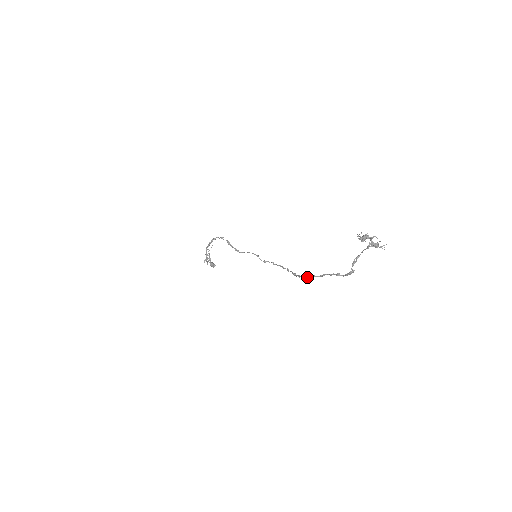
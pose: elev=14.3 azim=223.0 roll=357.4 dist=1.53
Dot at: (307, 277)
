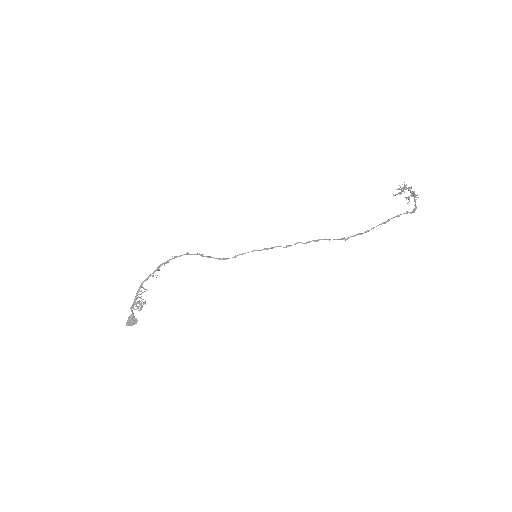
Dot at: (366, 232)
